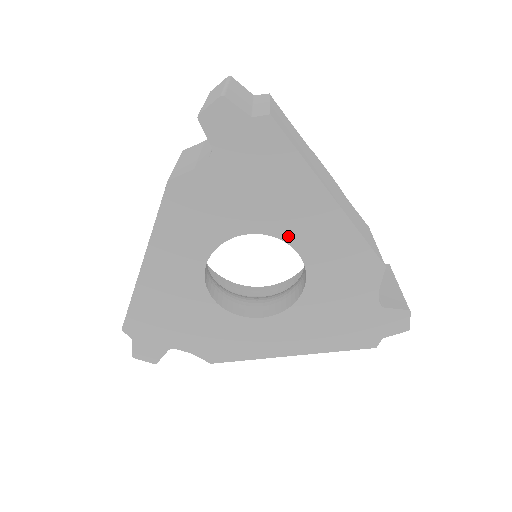
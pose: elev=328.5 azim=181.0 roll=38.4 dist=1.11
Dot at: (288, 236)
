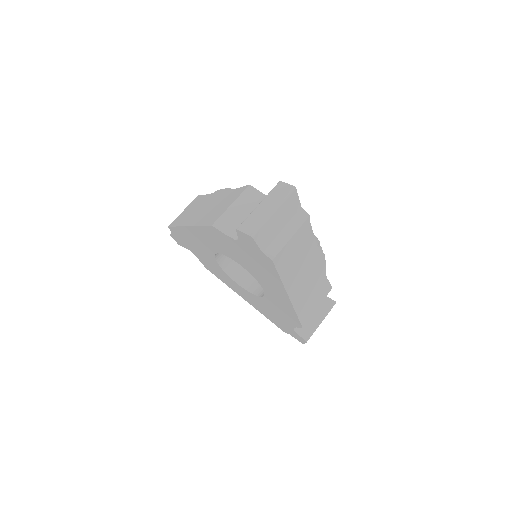
Dot at: (261, 284)
